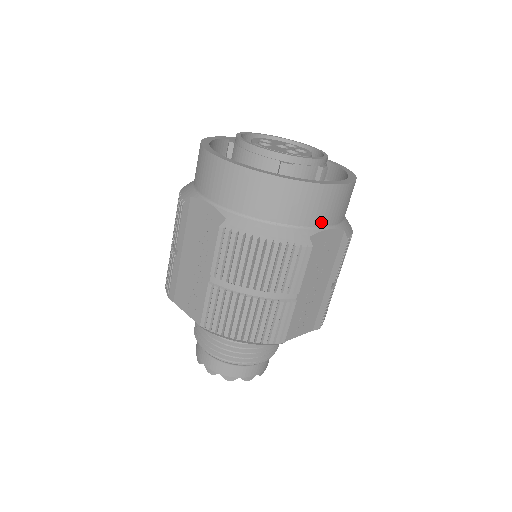
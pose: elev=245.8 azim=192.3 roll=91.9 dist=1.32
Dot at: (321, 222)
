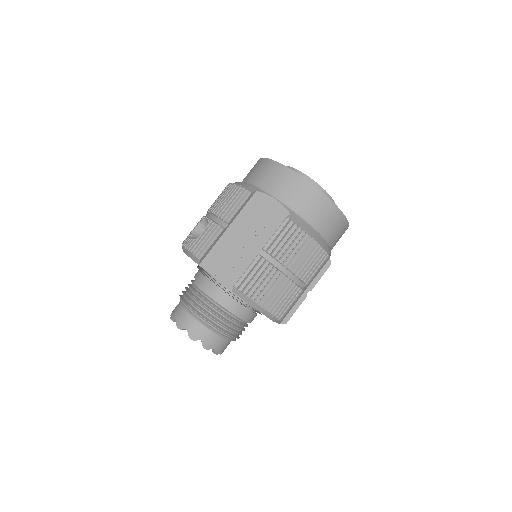
Dot at: (332, 243)
